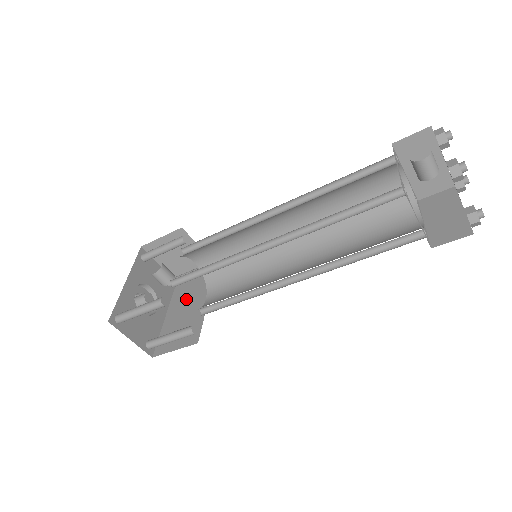
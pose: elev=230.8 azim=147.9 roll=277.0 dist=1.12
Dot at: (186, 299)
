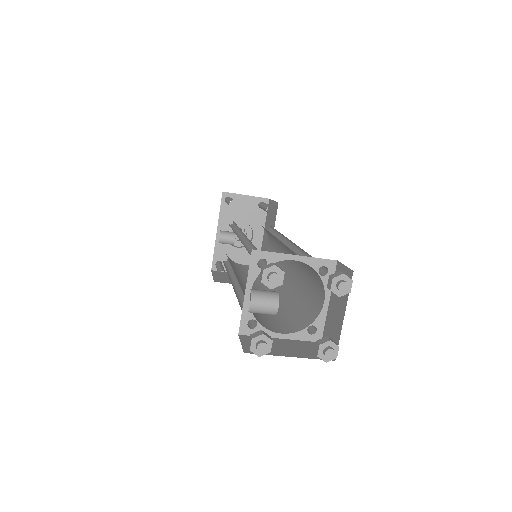
Dot at: occluded
